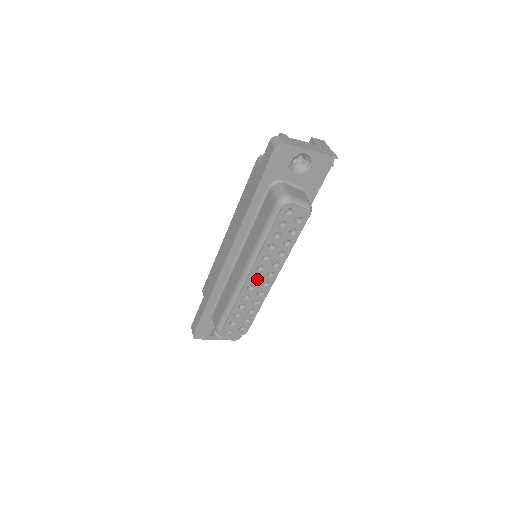
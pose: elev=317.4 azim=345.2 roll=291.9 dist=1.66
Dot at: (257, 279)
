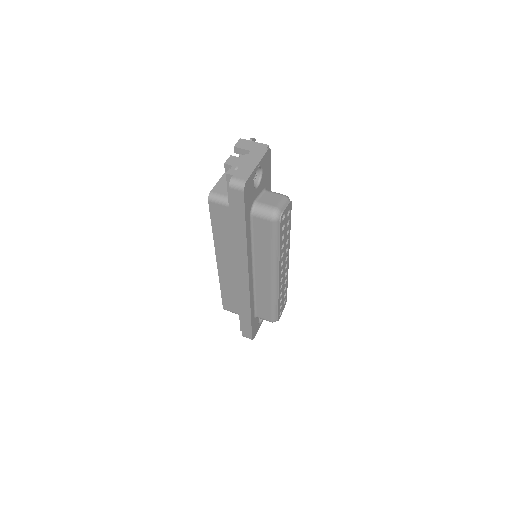
Dot at: (282, 271)
